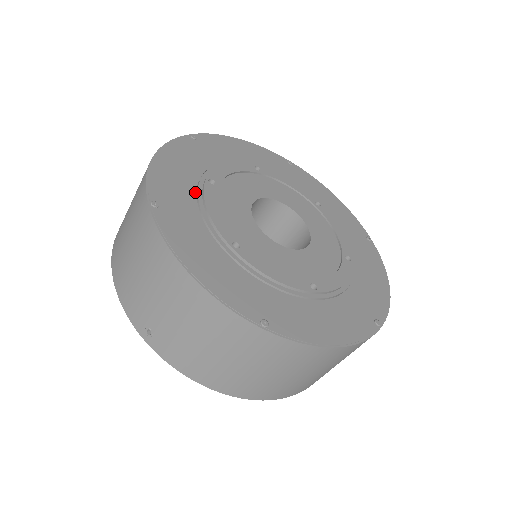
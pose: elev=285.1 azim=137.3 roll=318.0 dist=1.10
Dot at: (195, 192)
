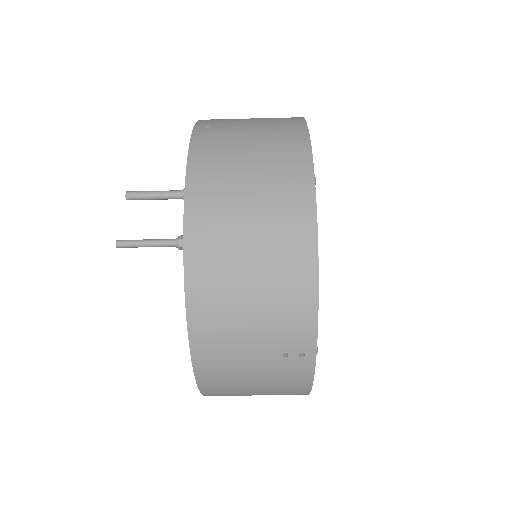
Dot at: occluded
